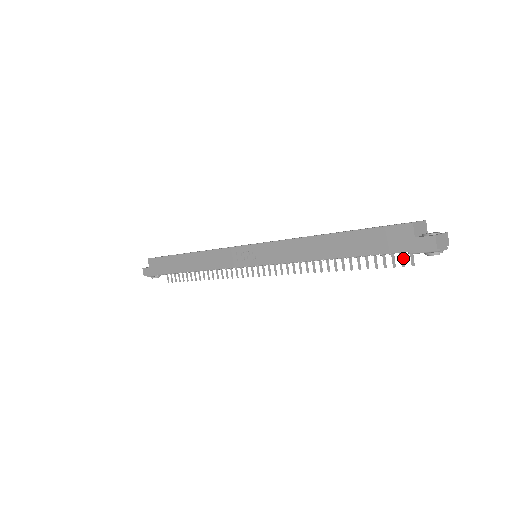
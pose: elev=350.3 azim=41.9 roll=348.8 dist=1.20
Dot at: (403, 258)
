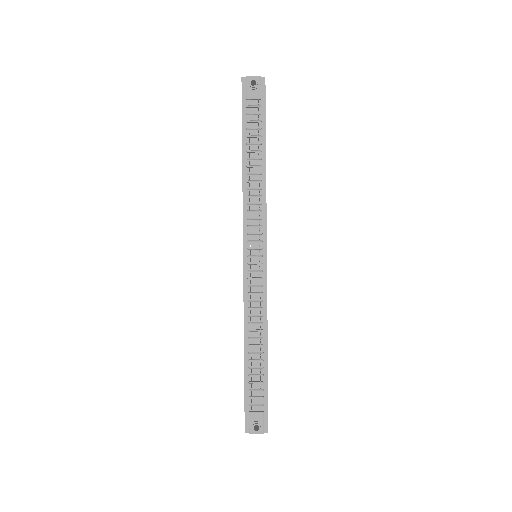
Dot at: (258, 108)
